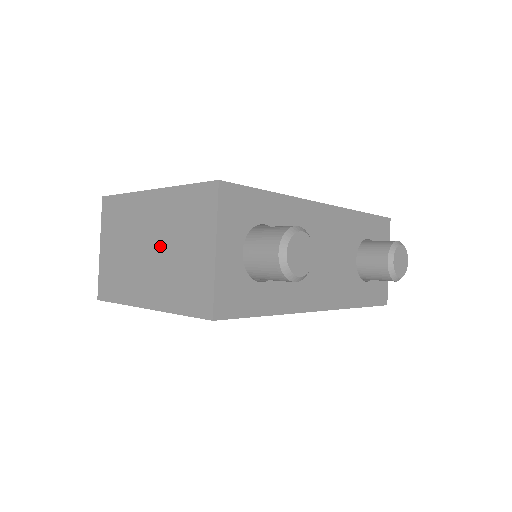
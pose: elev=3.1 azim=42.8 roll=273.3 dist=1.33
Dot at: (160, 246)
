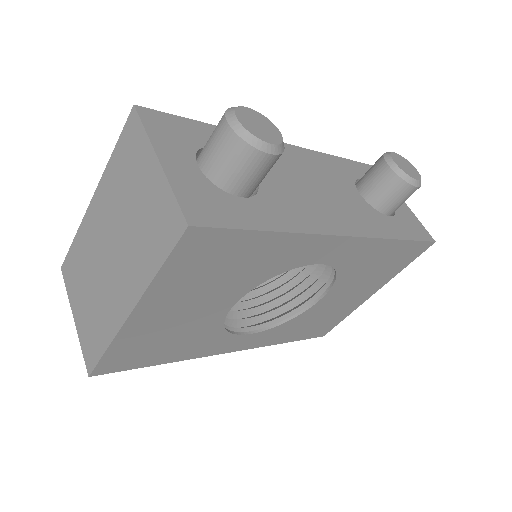
Dot at: (116, 234)
